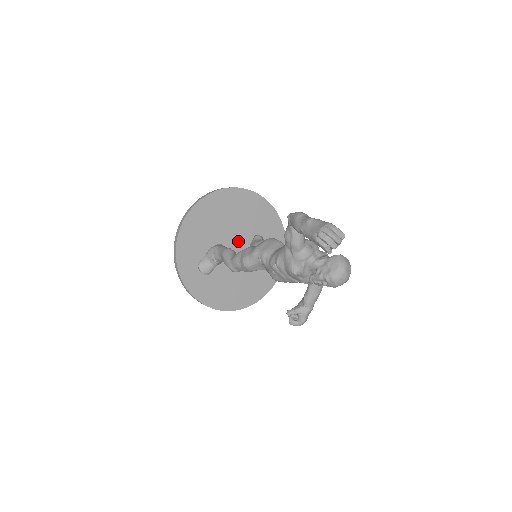
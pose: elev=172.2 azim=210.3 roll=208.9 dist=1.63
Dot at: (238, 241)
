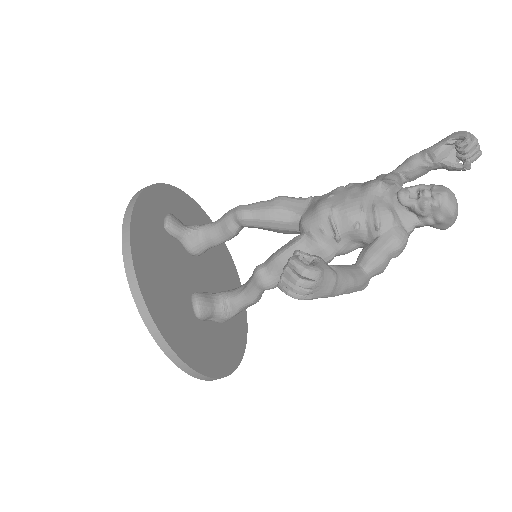
Dot at: (207, 282)
